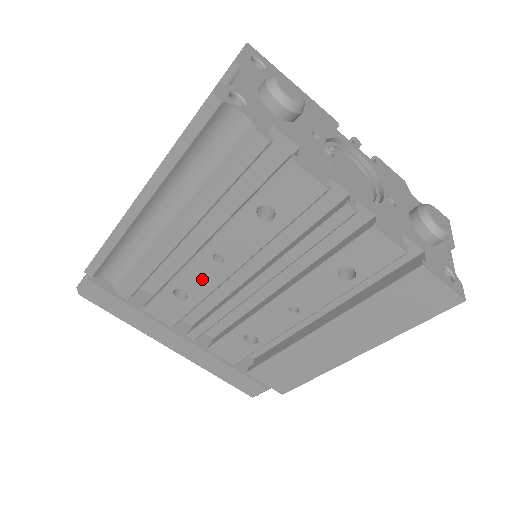
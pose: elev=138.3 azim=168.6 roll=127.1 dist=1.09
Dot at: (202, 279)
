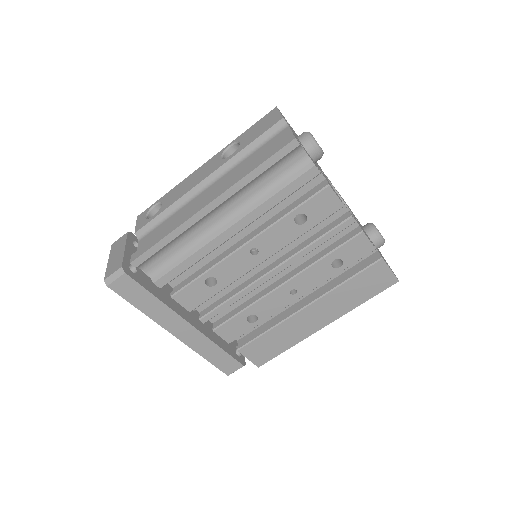
Dot at: (234, 268)
